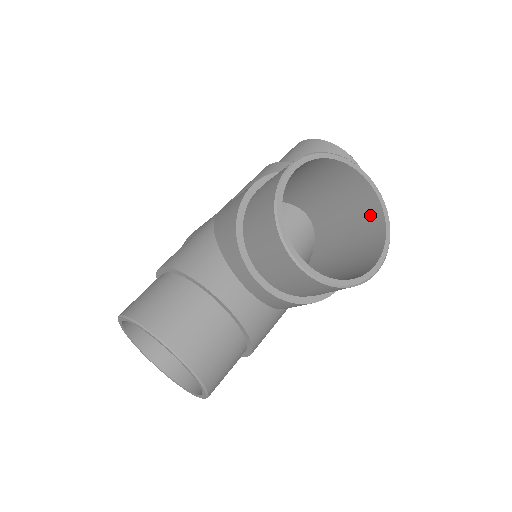
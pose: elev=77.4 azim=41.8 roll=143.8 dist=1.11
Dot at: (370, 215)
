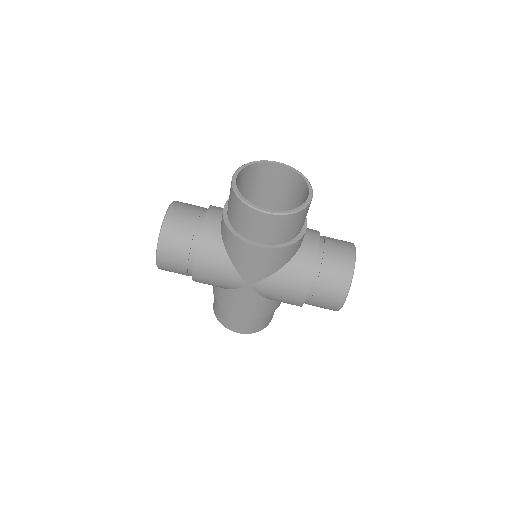
Dot at: occluded
